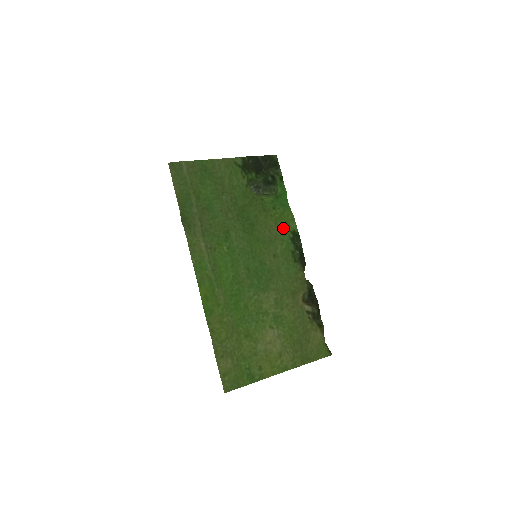
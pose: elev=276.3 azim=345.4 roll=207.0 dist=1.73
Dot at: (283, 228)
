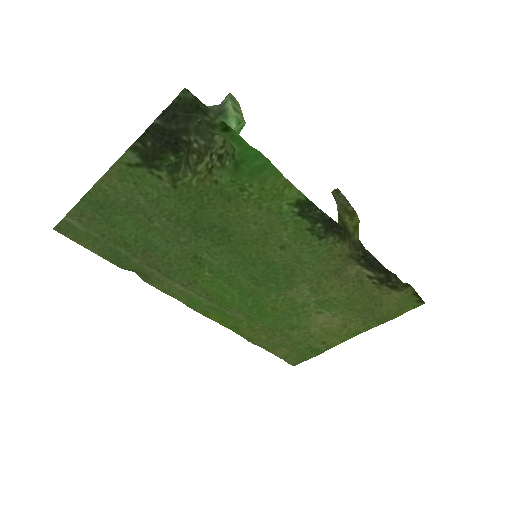
Dot at: (276, 207)
